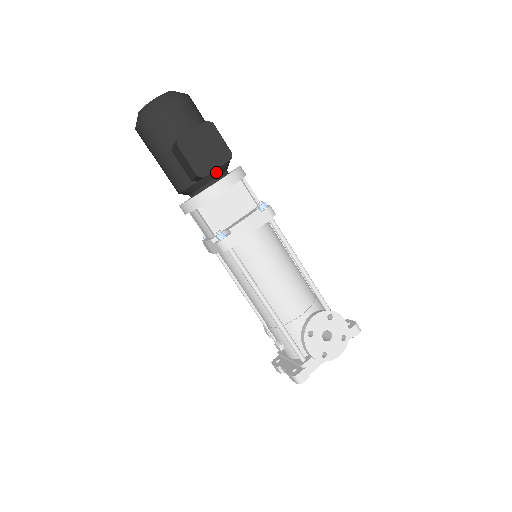
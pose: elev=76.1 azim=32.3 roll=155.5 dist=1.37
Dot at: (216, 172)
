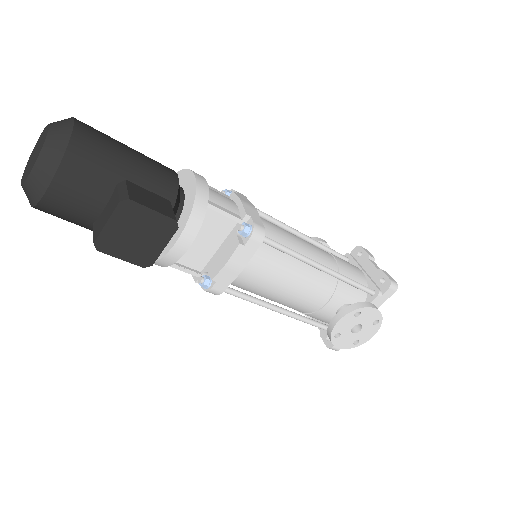
Dot at: occluded
